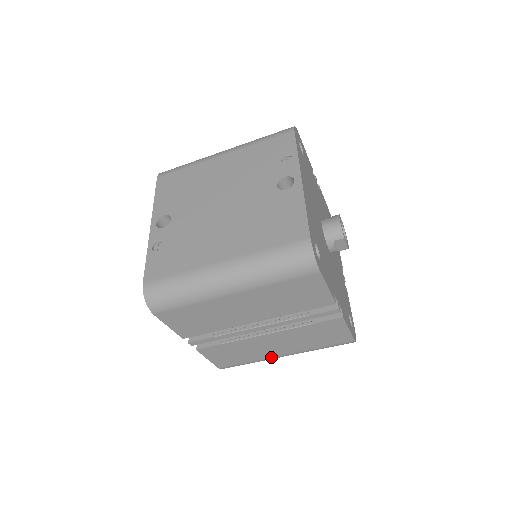
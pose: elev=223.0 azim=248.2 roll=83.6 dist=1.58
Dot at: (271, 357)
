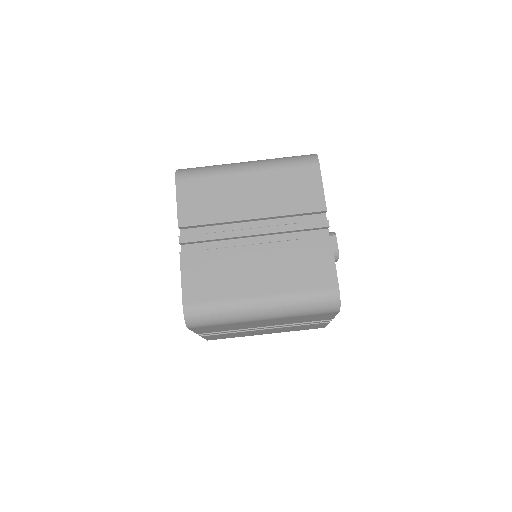
Dot at: (246, 297)
